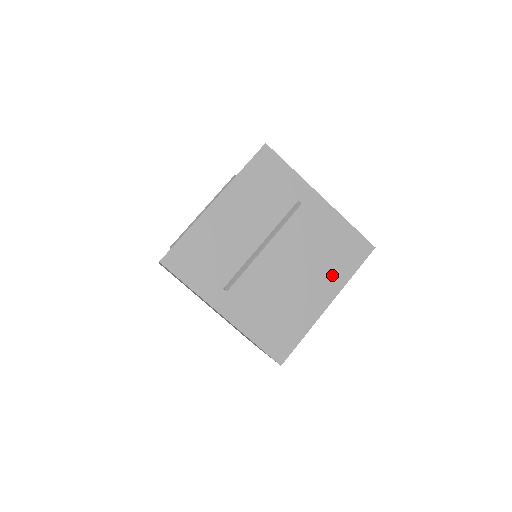
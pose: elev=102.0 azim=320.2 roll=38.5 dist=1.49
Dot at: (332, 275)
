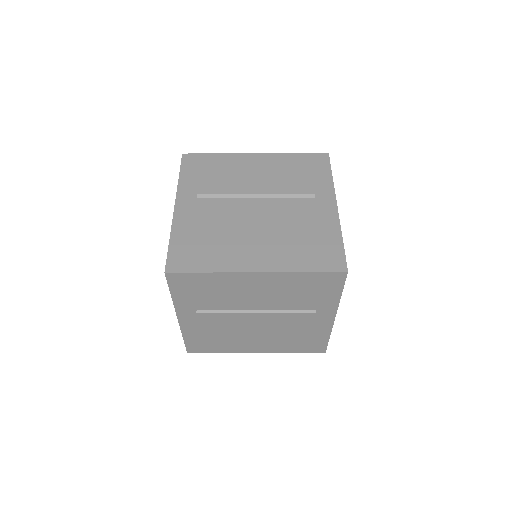
Dot at: (279, 346)
